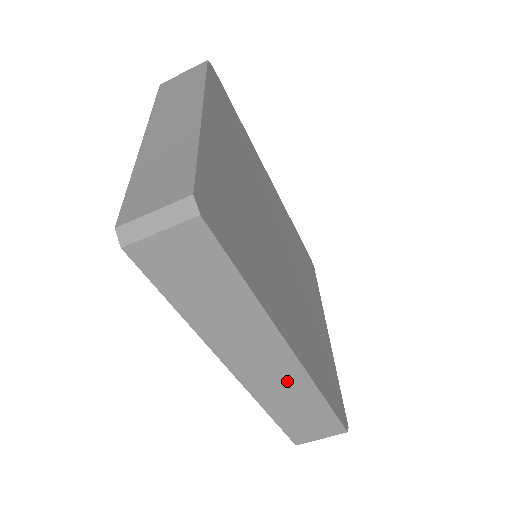
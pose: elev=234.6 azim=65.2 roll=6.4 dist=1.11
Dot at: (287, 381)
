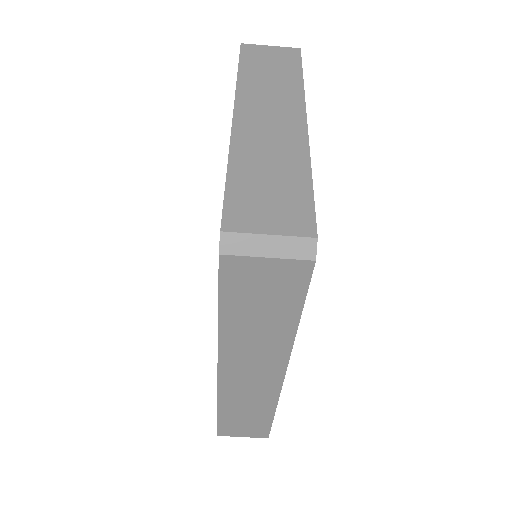
Dot at: (258, 393)
